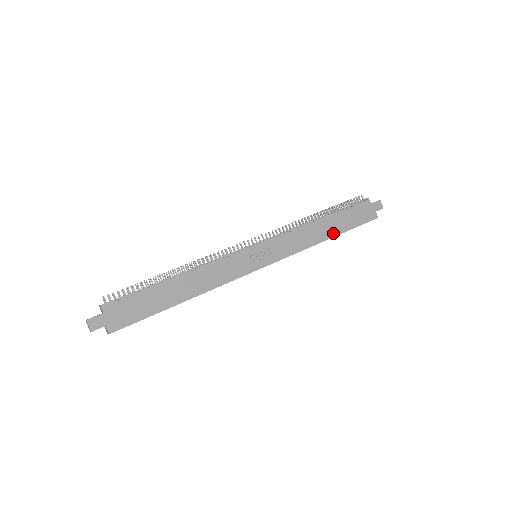
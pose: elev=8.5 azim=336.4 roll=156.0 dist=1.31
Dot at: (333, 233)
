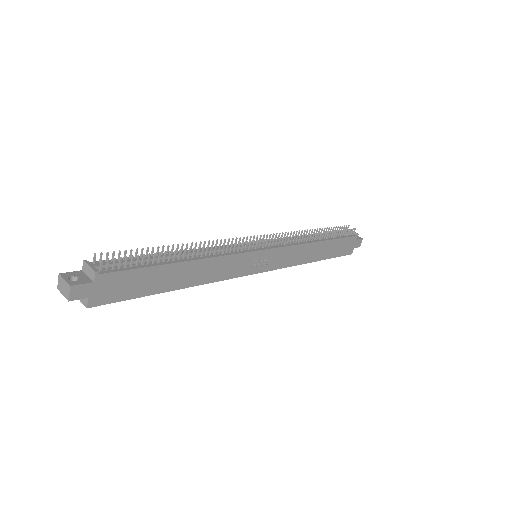
Dot at: (320, 257)
